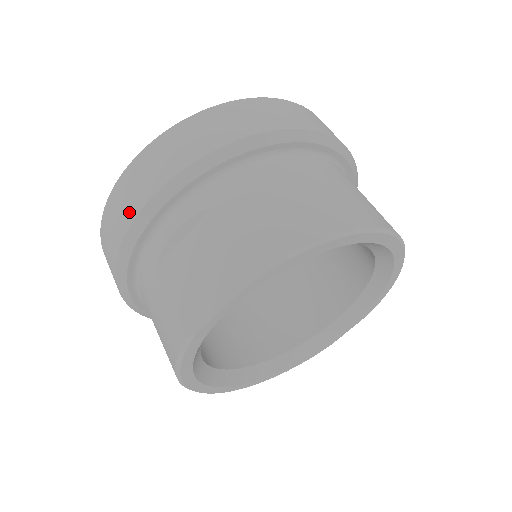
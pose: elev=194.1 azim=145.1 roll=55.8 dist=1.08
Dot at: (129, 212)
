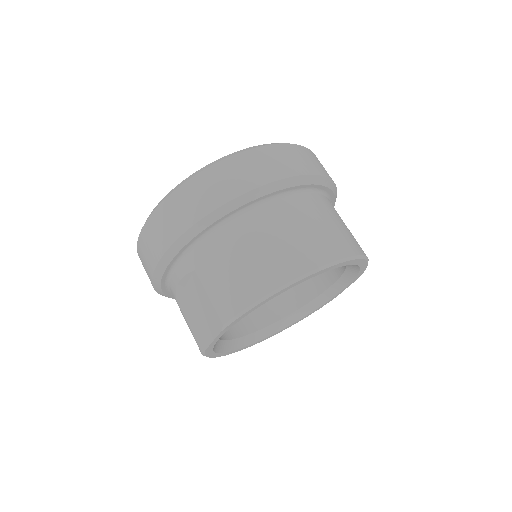
Dot at: (149, 269)
